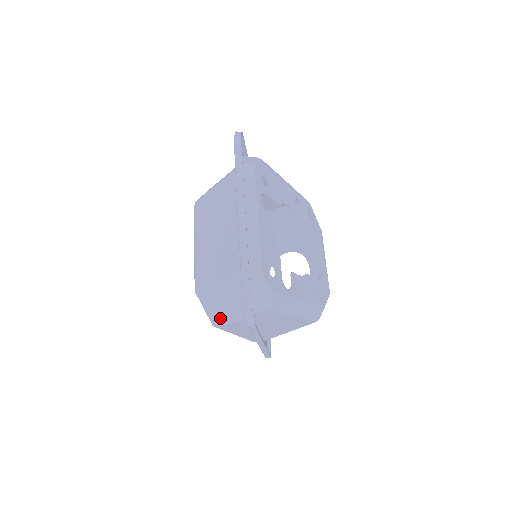
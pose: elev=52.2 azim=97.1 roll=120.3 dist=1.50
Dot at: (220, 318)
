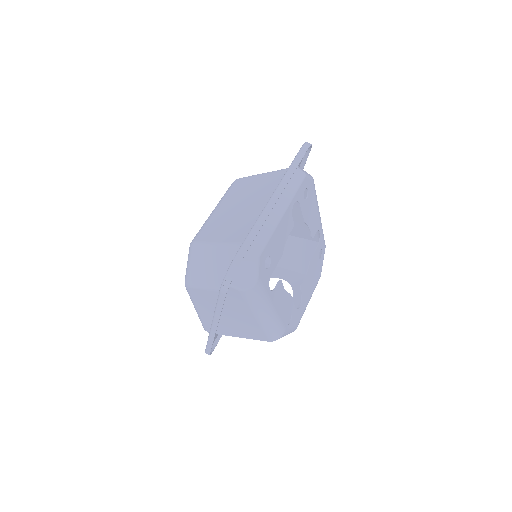
Dot at: (196, 279)
